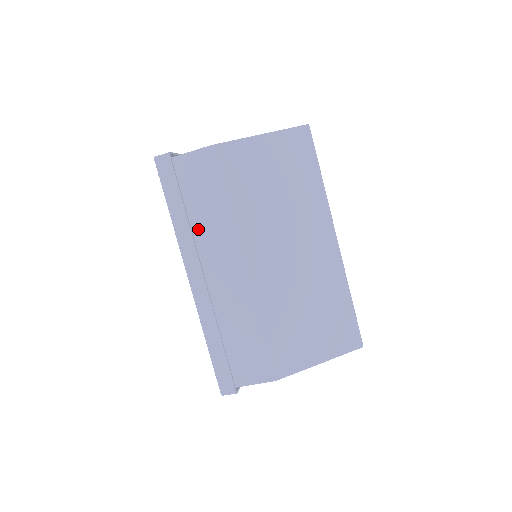
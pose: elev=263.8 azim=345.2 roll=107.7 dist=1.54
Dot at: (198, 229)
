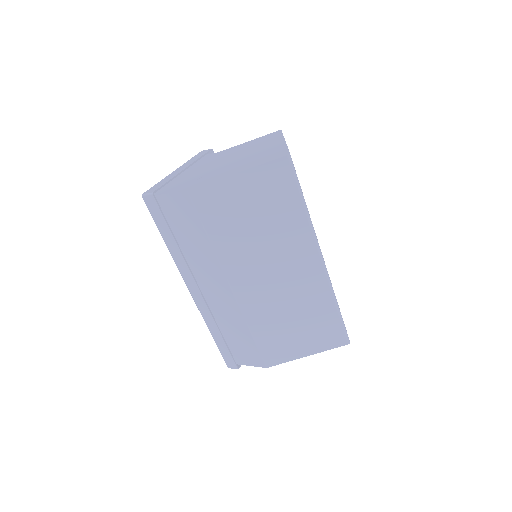
Dot at: (190, 255)
